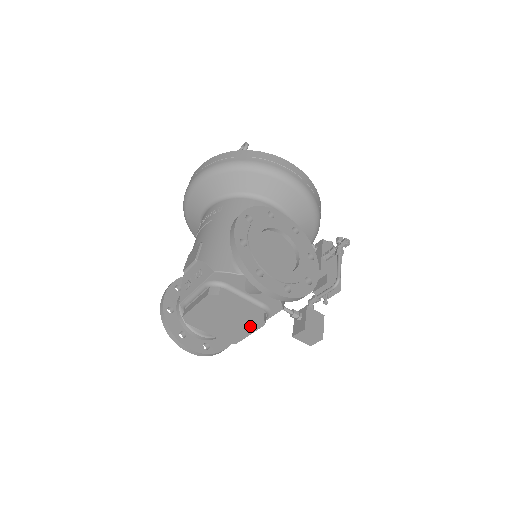
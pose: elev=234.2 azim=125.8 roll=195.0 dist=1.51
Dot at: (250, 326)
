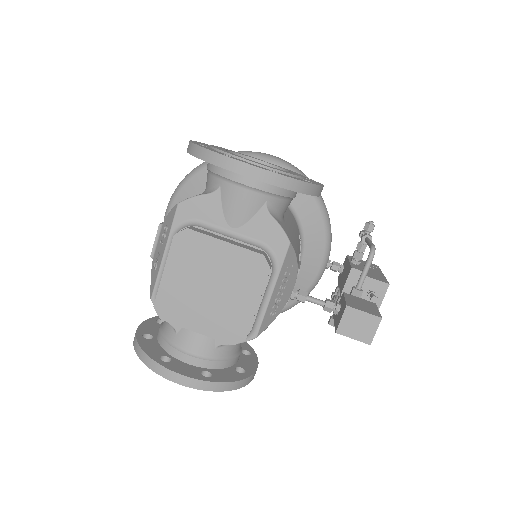
Dot at: (251, 283)
